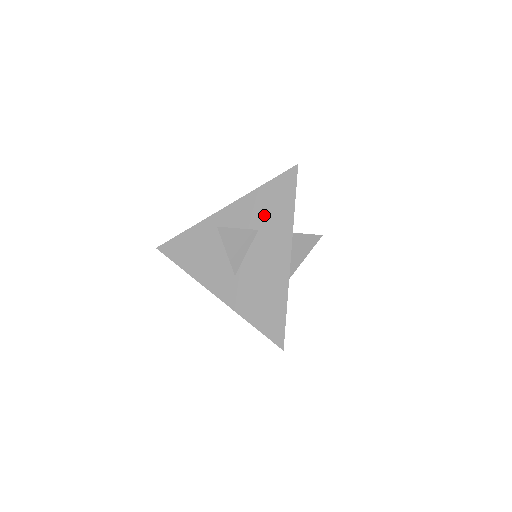
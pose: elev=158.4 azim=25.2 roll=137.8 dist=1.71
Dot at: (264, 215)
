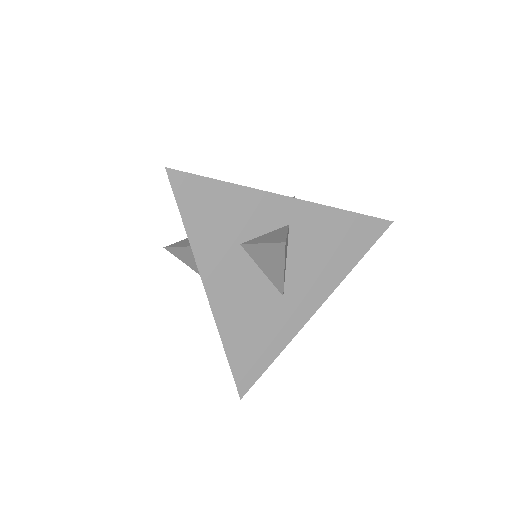
Dot at: occluded
